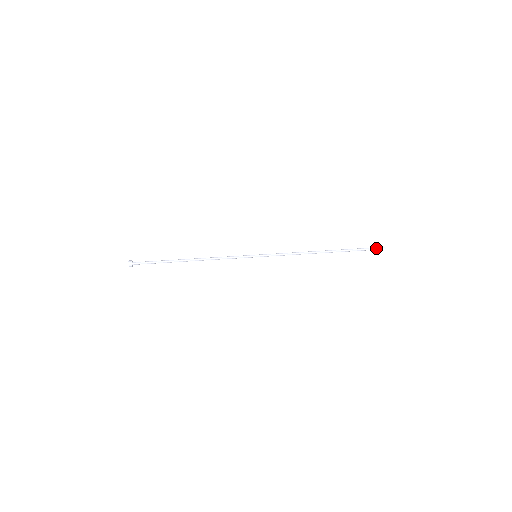
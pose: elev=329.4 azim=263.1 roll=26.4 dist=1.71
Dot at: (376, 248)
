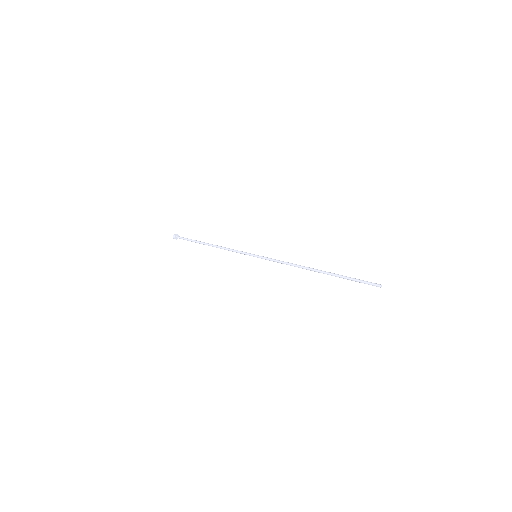
Dot at: (369, 282)
